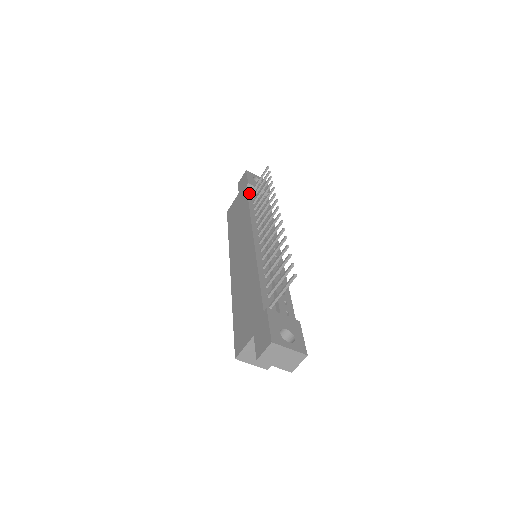
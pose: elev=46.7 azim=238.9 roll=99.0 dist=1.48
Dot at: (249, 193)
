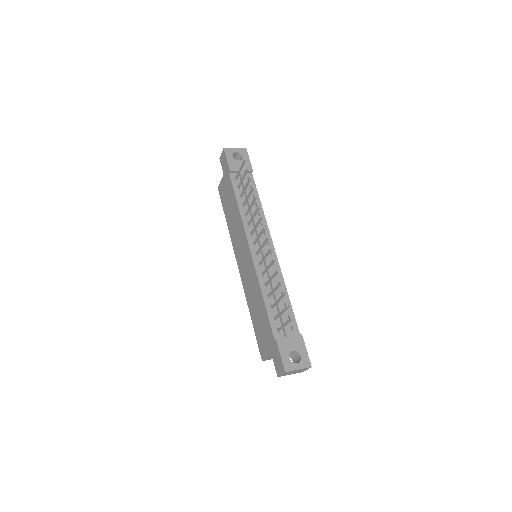
Dot at: (234, 183)
